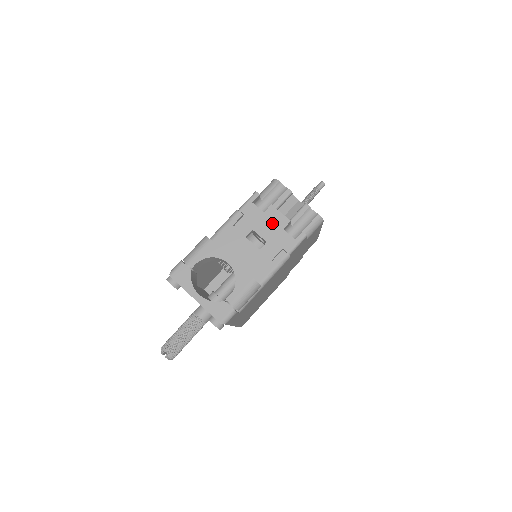
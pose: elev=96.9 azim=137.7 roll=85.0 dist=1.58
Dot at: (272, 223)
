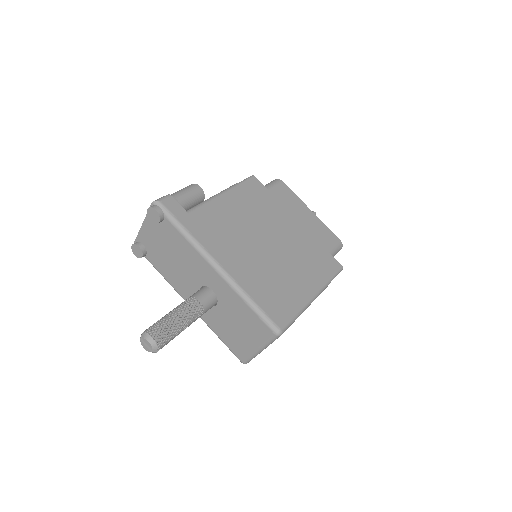
Dot at: occluded
